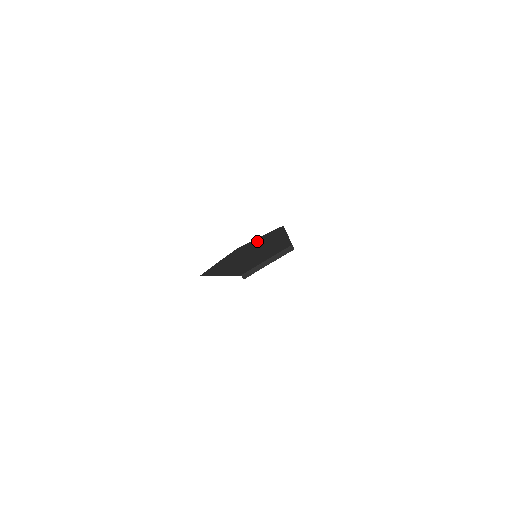
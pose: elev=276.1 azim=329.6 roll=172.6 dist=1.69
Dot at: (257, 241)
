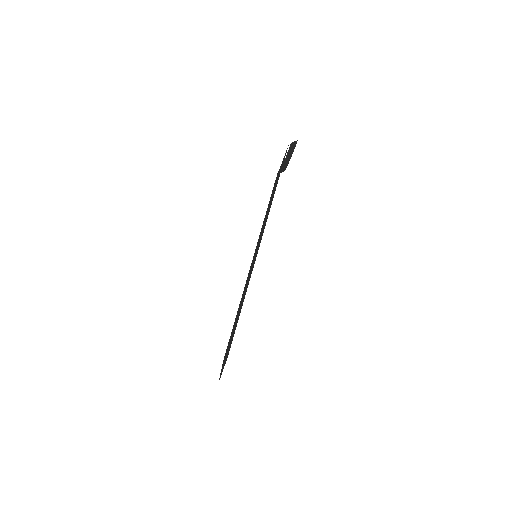
Dot at: occluded
